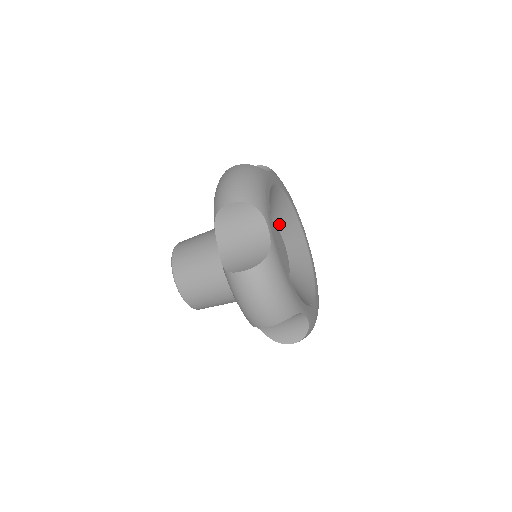
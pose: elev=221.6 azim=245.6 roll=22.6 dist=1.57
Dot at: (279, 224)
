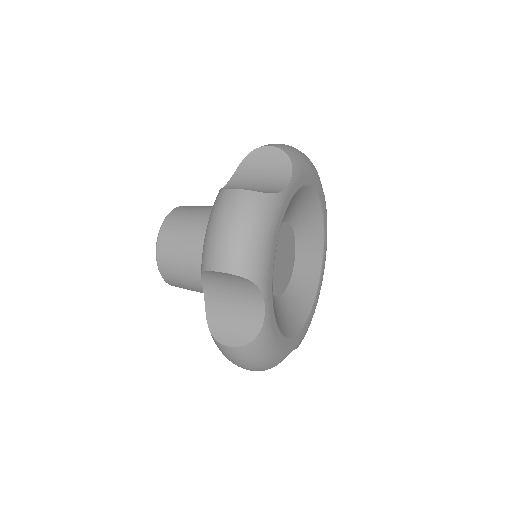
Dot at: occluded
